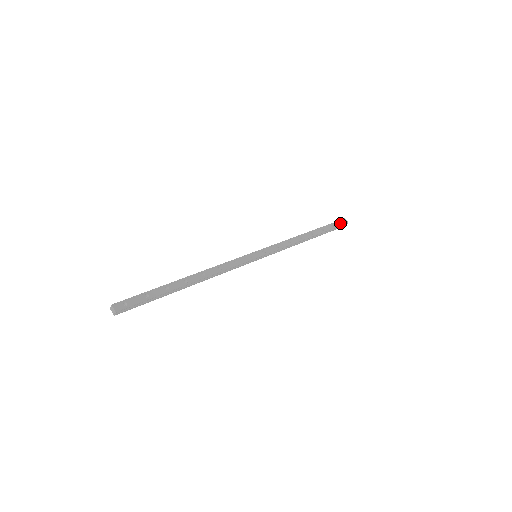
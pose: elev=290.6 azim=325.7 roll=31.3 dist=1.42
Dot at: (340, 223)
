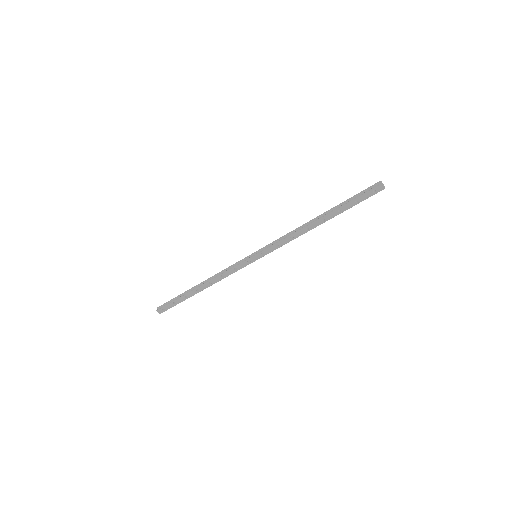
Dot at: (370, 193)
